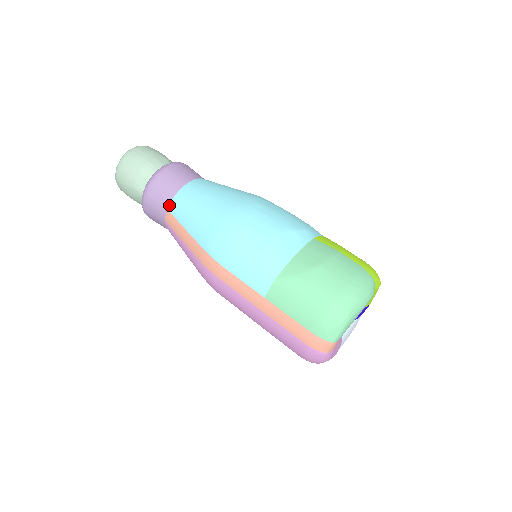
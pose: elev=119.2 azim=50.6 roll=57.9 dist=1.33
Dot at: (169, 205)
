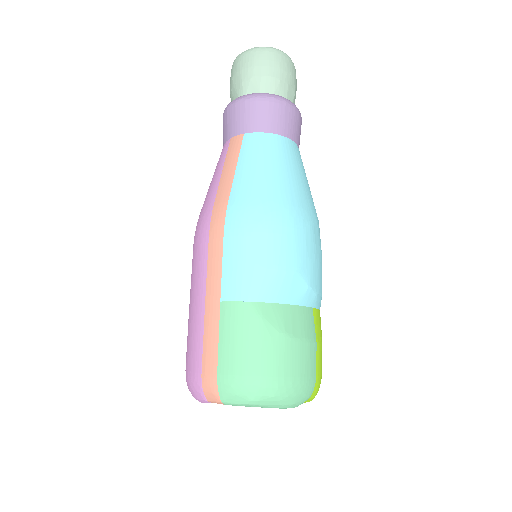
Dot at: (250, 133)
